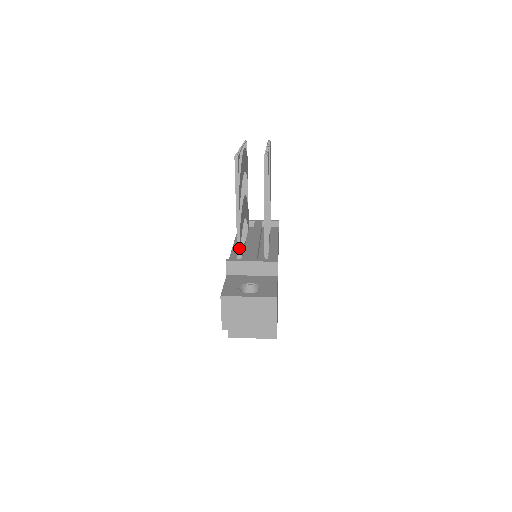
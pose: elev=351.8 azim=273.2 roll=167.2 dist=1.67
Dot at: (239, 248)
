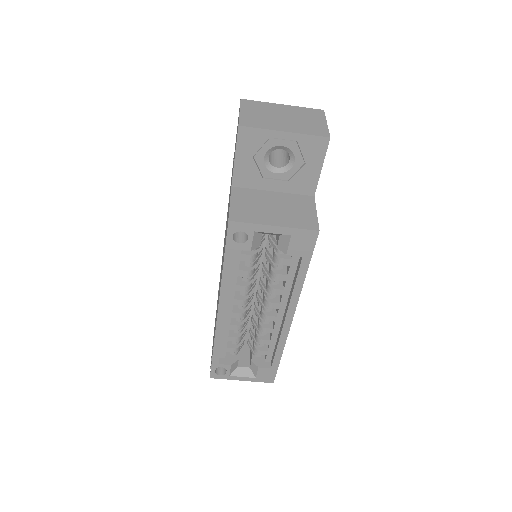
Dot at: occluded
